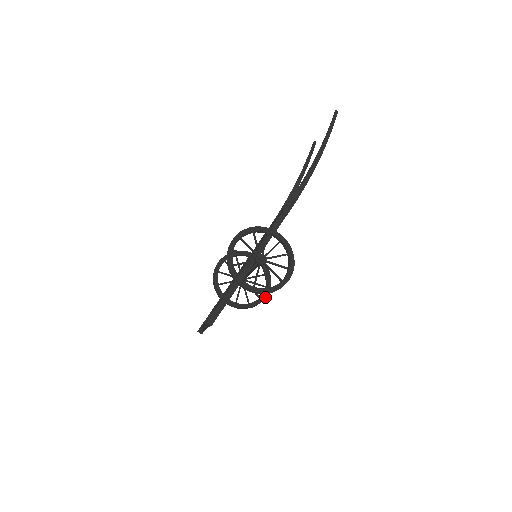
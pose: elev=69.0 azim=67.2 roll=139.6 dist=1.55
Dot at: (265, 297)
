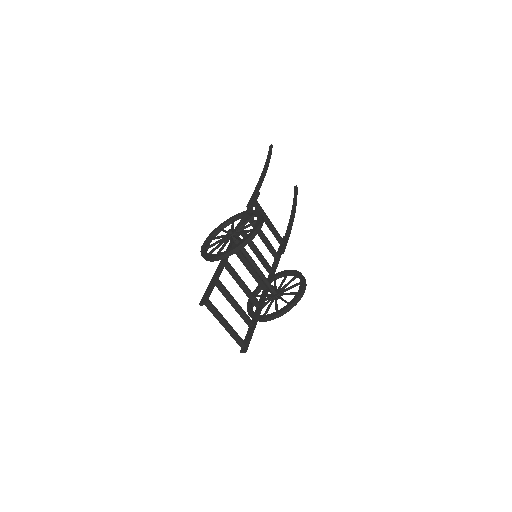
Dot at: (302, 288)
